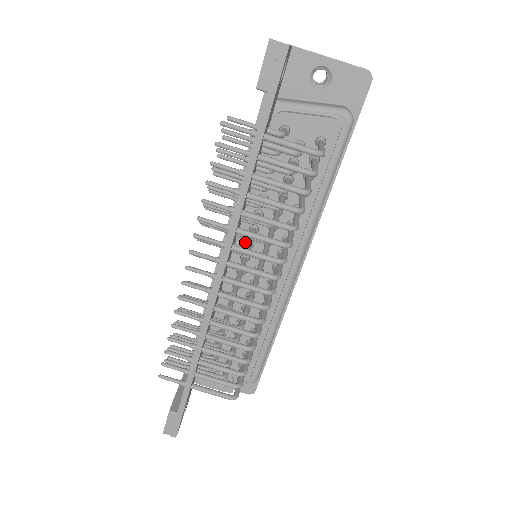
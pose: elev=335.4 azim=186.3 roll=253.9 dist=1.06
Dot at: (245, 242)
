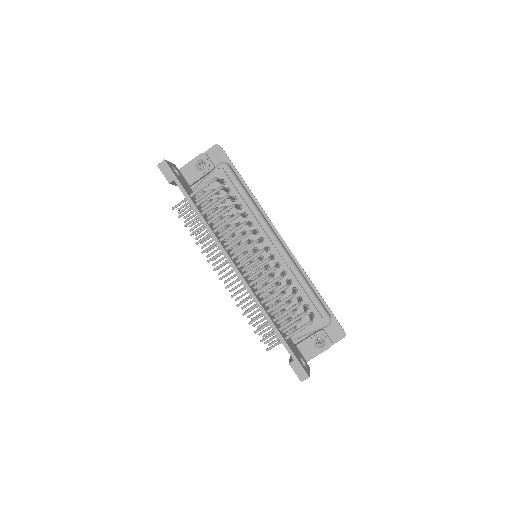
Dot at: occluded
